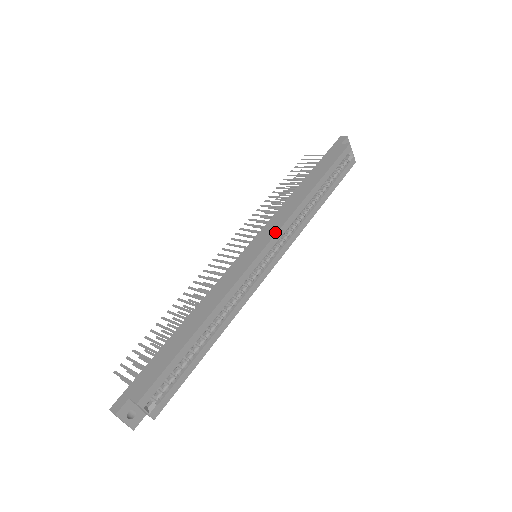
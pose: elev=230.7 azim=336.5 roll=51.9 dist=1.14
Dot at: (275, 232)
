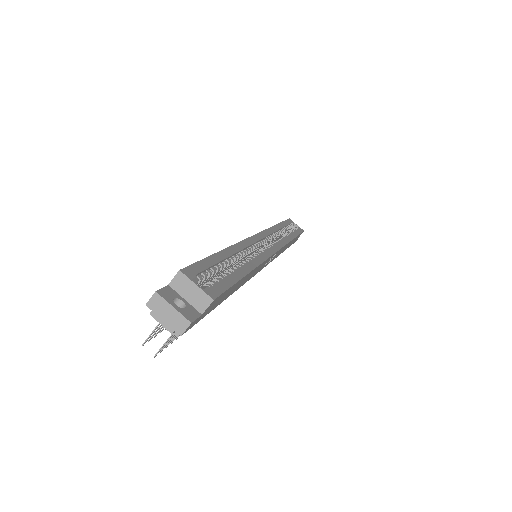
Dot at: occluded
